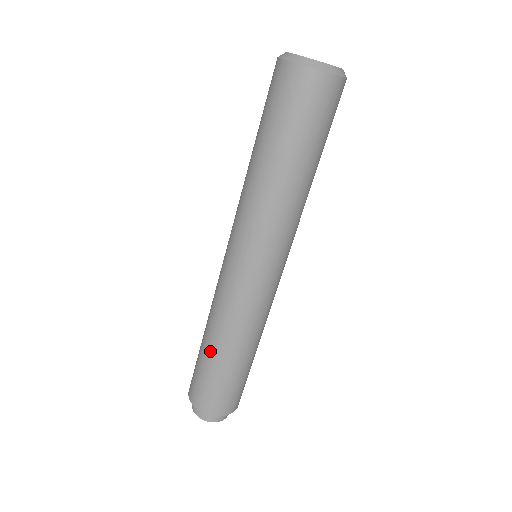
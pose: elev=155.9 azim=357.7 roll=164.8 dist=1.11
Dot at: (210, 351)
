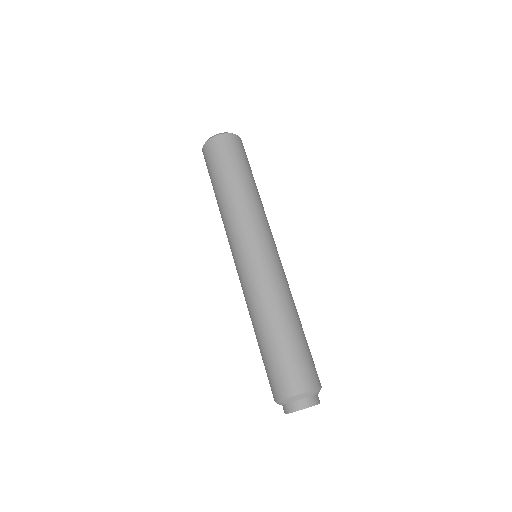
Dot at: occluded
